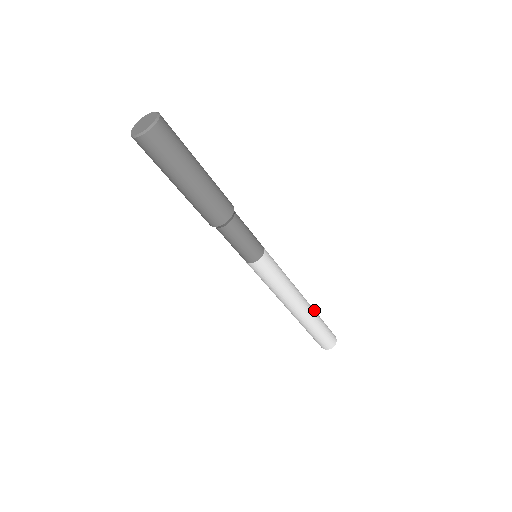
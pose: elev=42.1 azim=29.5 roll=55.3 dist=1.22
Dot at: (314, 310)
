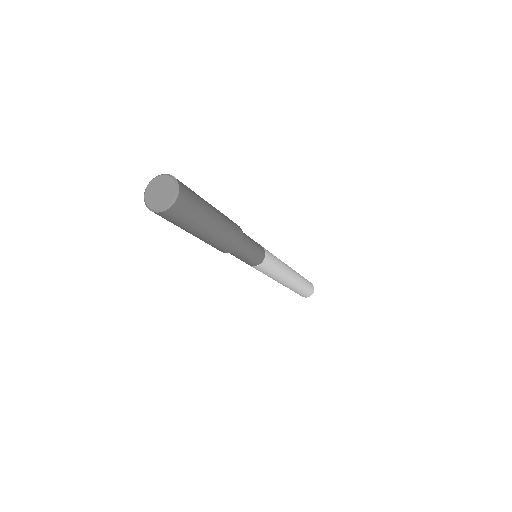
Dot at: (298, 273)
